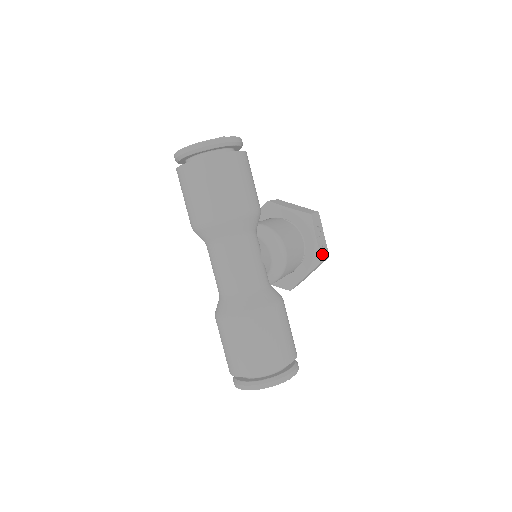
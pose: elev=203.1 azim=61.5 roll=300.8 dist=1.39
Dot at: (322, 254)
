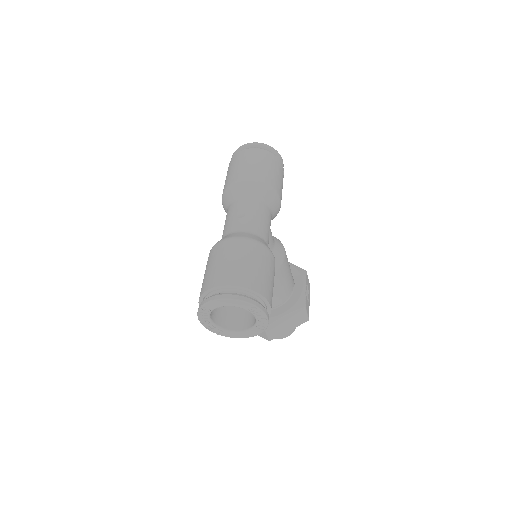
Dot at: (306, 304)
